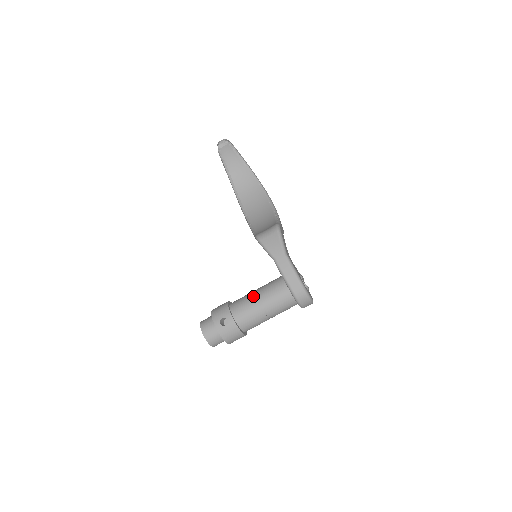
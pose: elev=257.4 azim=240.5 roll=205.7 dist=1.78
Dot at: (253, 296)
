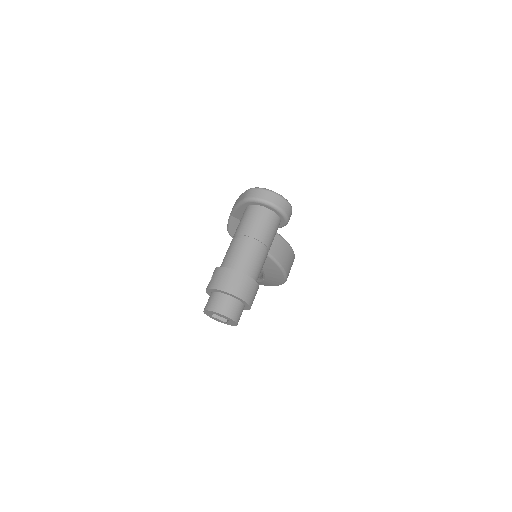
Dot at: occluded
